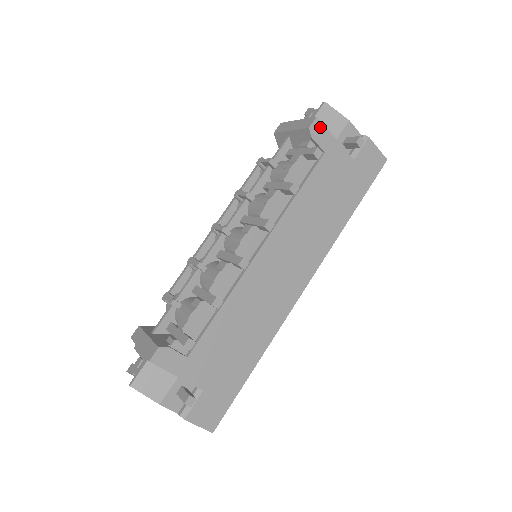
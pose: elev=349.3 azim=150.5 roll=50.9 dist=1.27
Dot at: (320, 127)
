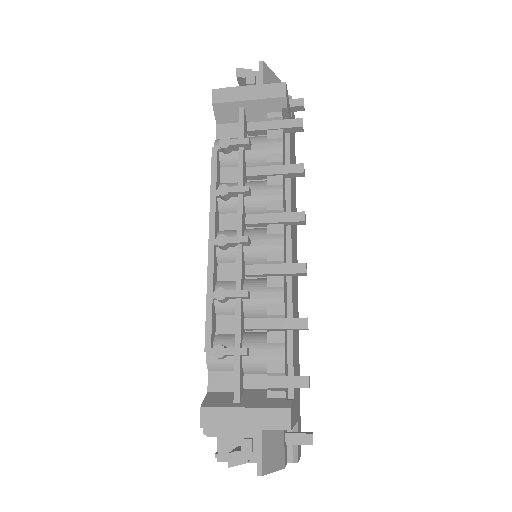
Dot at: (287, 94)
